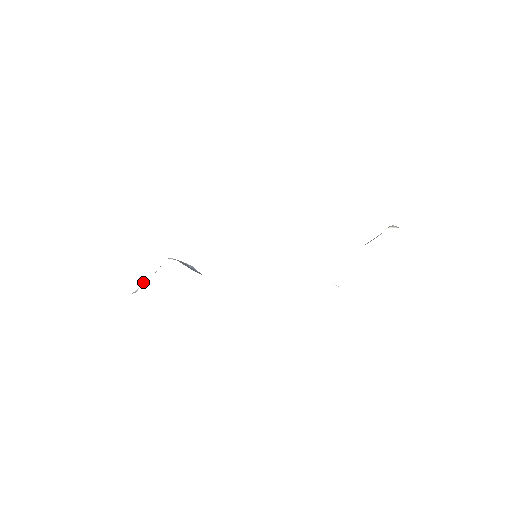
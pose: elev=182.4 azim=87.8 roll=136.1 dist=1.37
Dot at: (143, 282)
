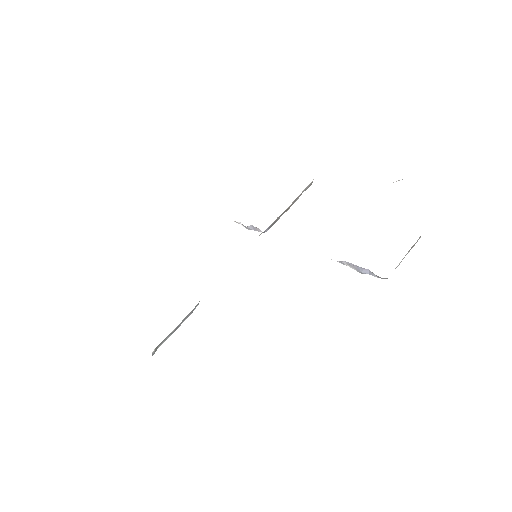
Dot at: occluded
